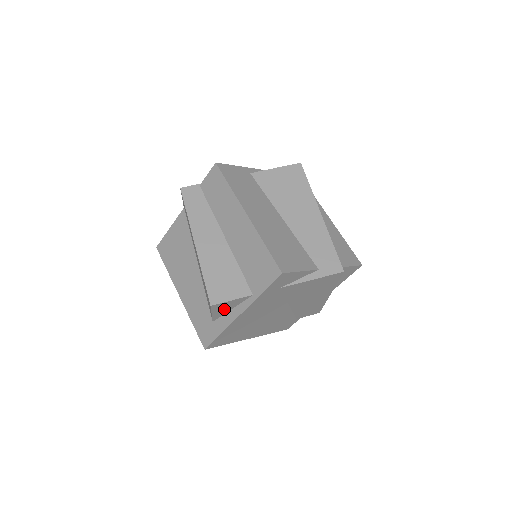
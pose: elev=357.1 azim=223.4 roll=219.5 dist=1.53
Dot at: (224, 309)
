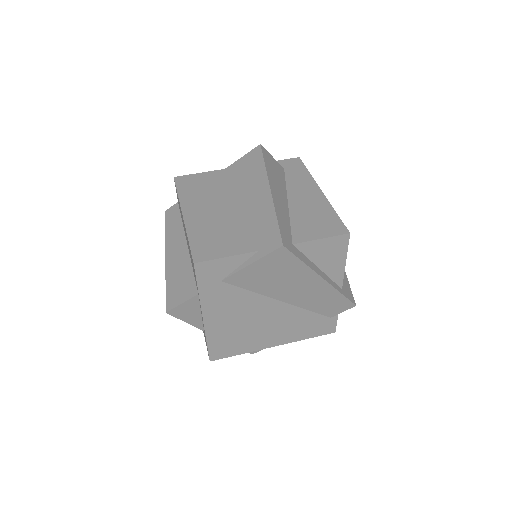
Dot at: (192, 315)
